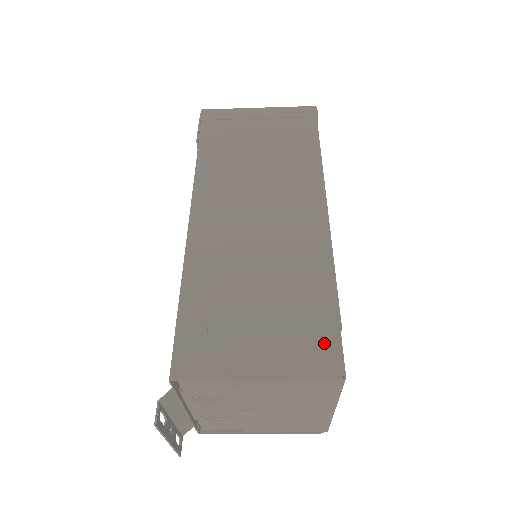
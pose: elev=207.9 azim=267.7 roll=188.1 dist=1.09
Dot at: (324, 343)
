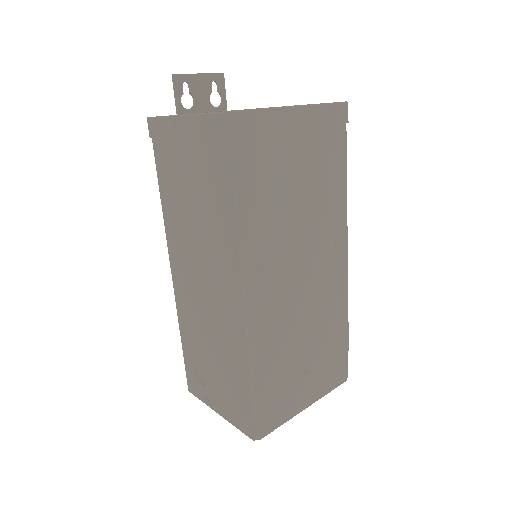
Dot at: (246, 414)
